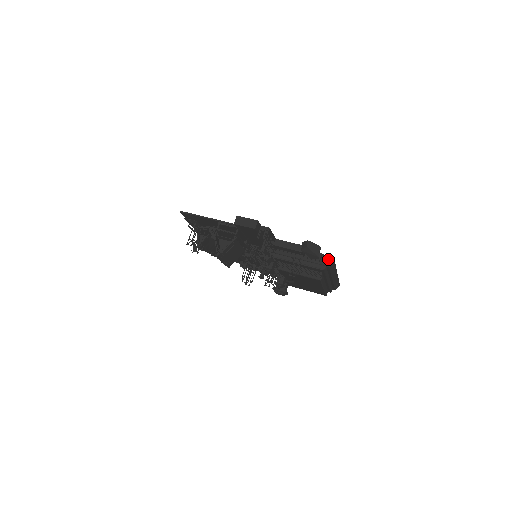
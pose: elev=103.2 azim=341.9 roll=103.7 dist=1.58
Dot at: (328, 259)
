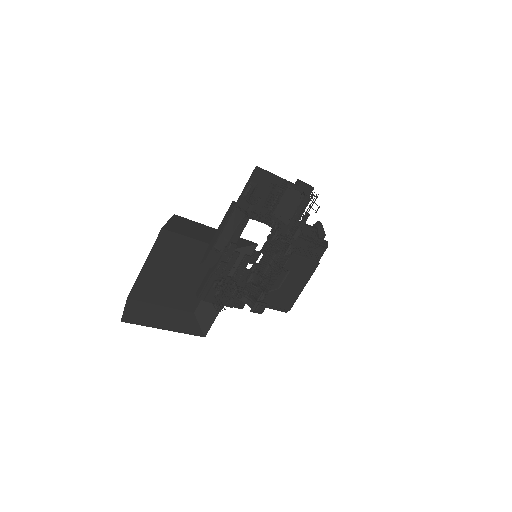
Dot at: (325, 242)
